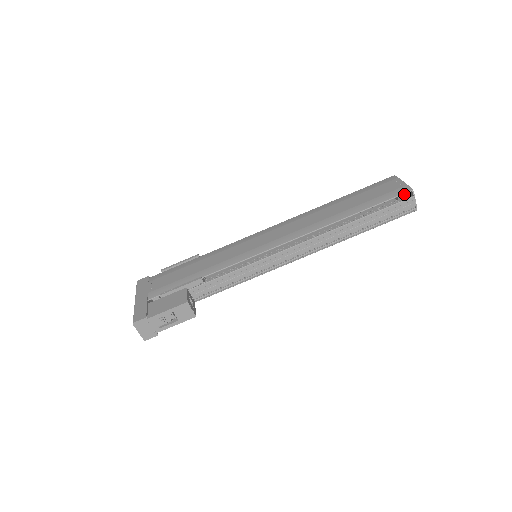
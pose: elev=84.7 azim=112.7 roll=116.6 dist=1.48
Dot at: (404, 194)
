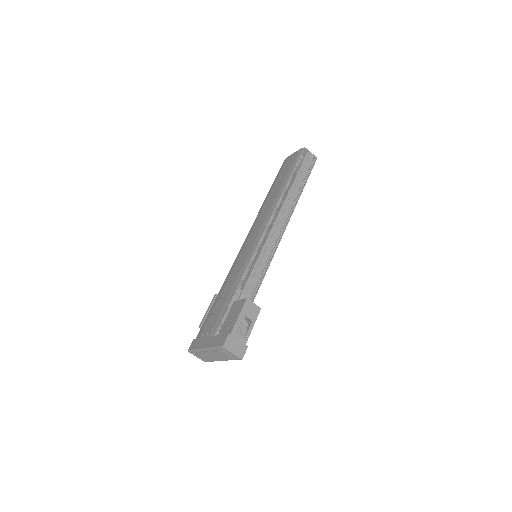
Dot at: (301, 157)
